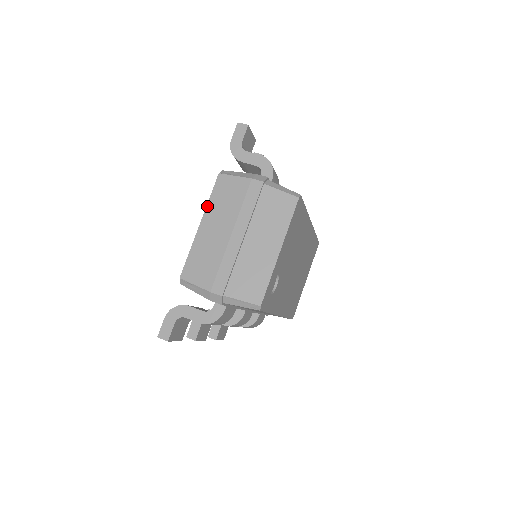
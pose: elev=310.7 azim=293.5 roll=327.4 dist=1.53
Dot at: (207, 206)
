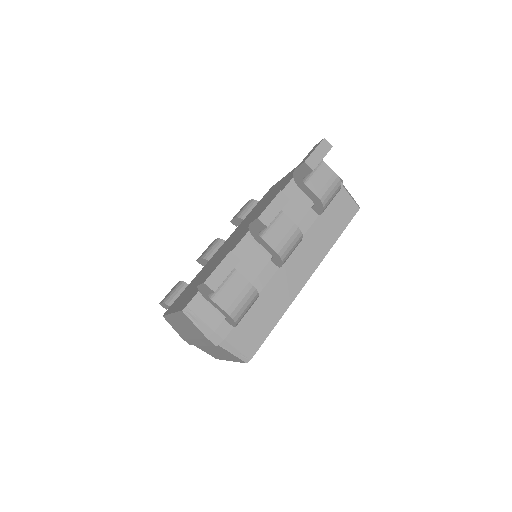
Dot at: (175, 313)
